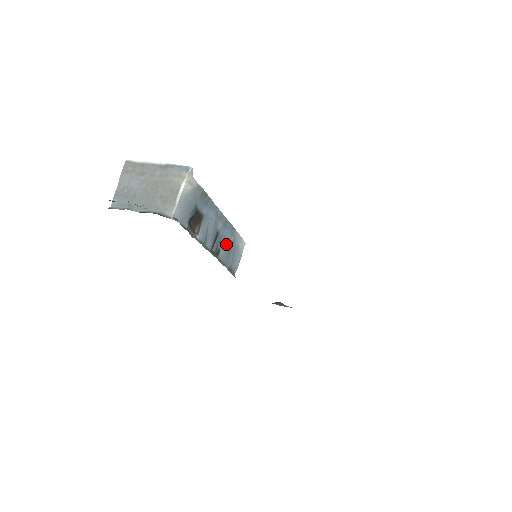
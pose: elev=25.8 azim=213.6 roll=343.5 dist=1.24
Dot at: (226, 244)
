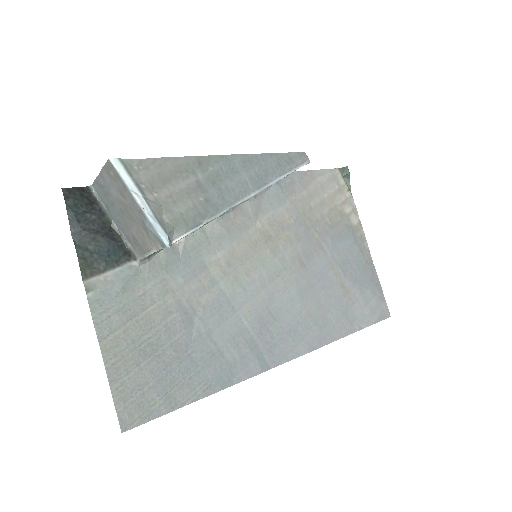
Dot at: occluded
